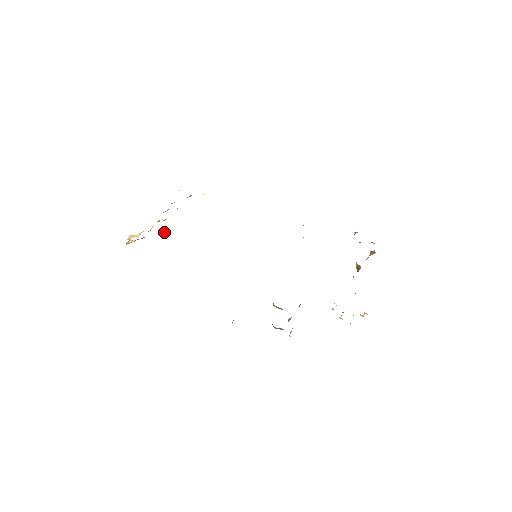
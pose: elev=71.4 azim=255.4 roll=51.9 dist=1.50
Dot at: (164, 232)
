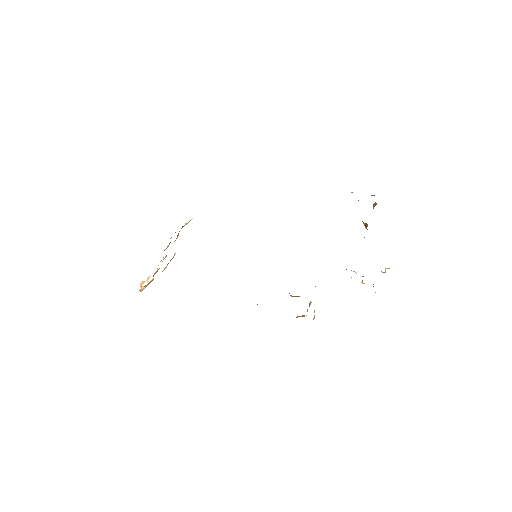
Dot at: (165, 268)
